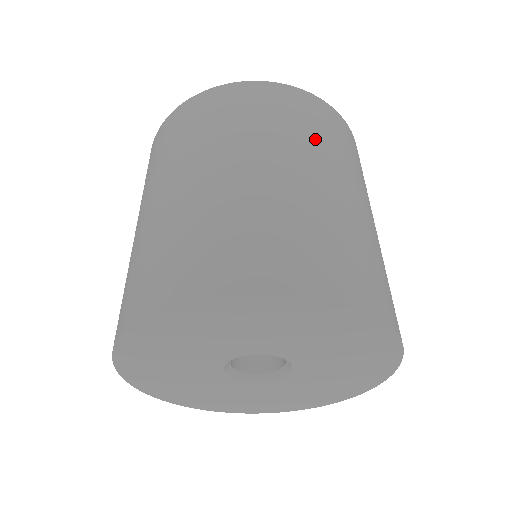
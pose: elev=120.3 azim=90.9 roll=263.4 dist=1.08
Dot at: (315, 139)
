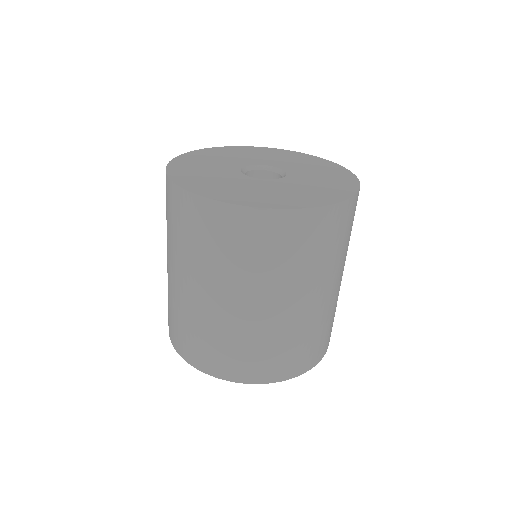
Dot at: (303, 268)
